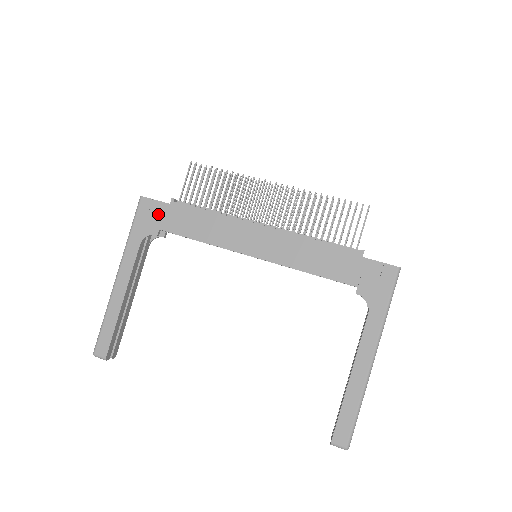
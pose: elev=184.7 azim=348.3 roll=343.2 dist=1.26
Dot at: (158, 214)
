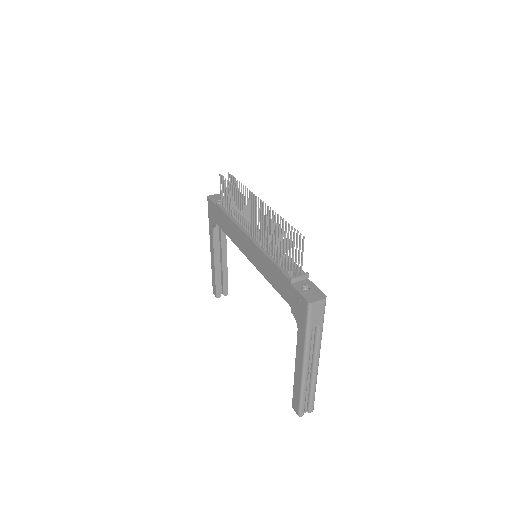
Dot at: (214, 212)
